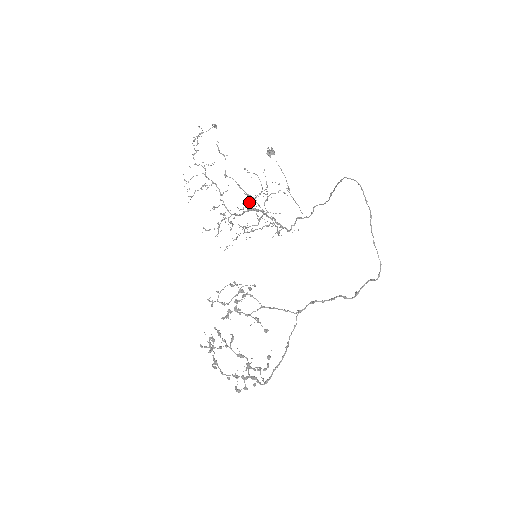
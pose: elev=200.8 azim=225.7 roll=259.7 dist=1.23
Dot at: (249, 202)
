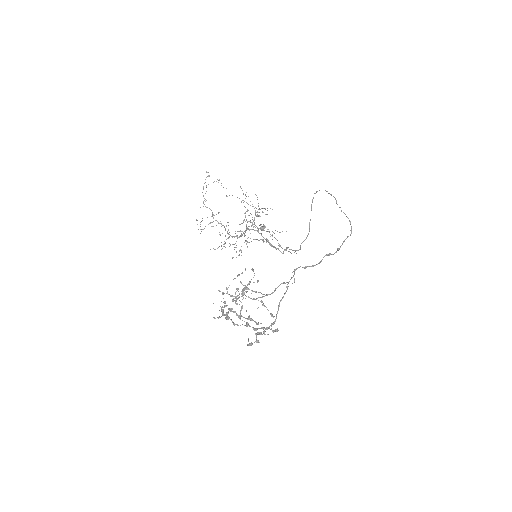
Dot at: occluded
